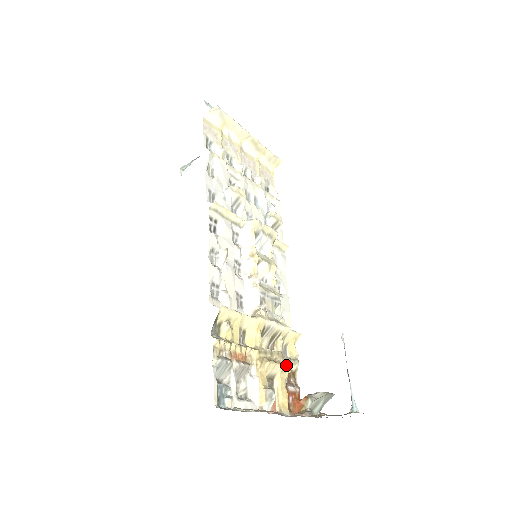
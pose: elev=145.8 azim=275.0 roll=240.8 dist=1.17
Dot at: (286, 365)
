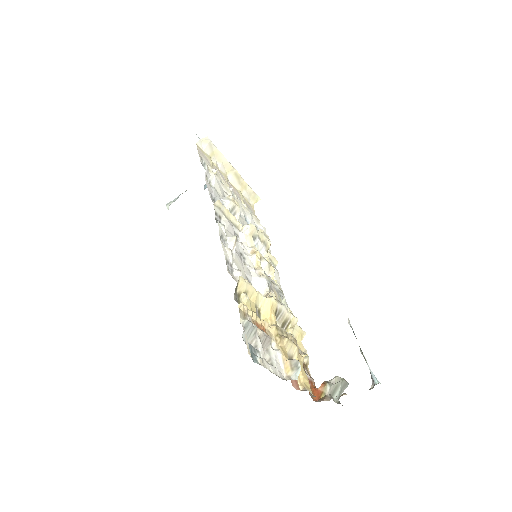
Dot at: occluded
